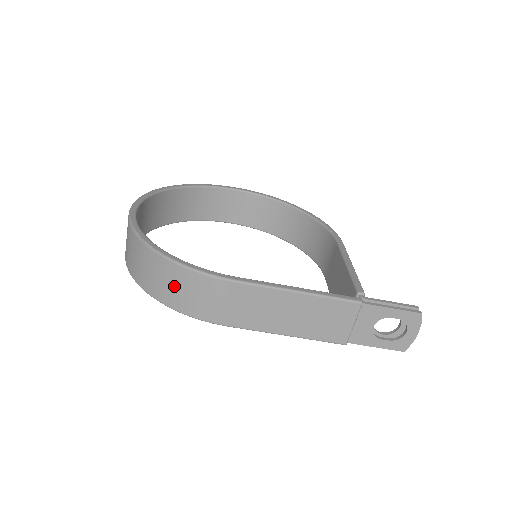
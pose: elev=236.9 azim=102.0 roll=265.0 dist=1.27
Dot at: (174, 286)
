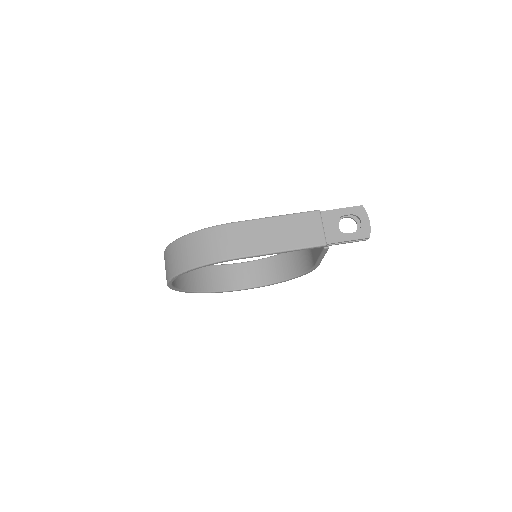
Dot at: (198, 248)
